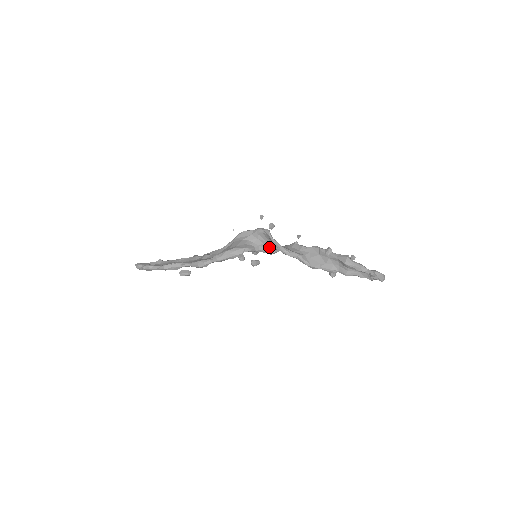
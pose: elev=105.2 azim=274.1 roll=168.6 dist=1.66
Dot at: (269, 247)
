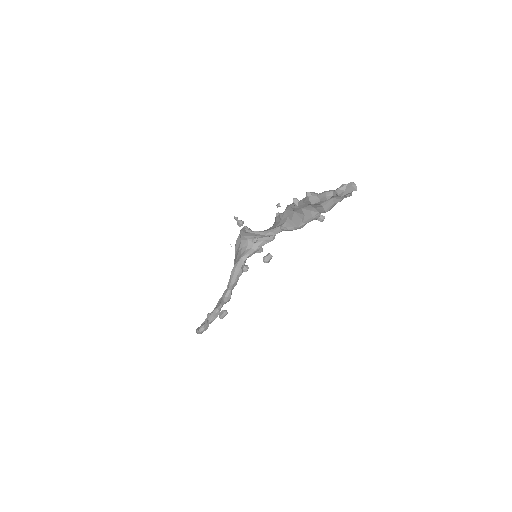
Dot at: (263, 237)
